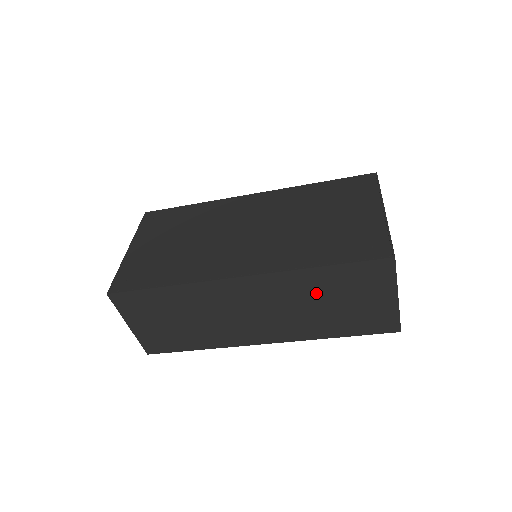
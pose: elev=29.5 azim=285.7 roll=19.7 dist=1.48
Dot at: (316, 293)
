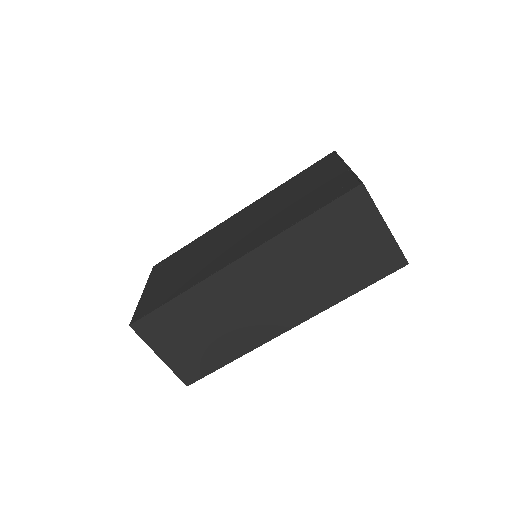
Dot at: (312, 250)
